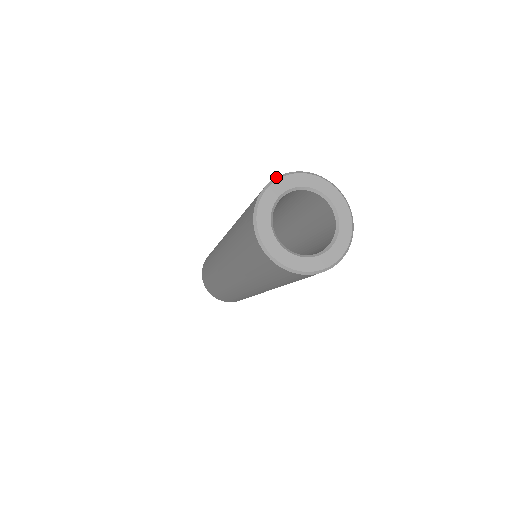
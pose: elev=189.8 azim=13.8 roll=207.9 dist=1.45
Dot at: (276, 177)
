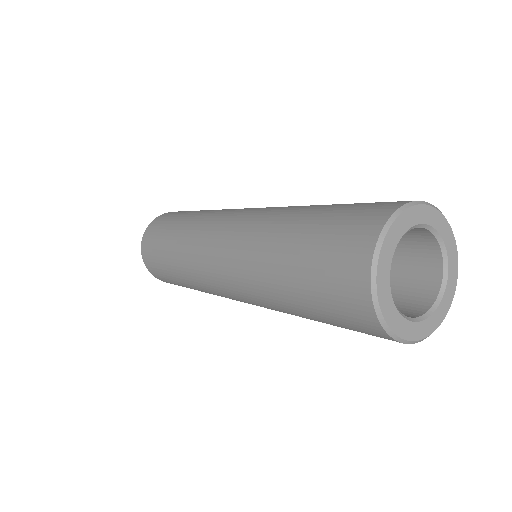
Dot at: occluded
